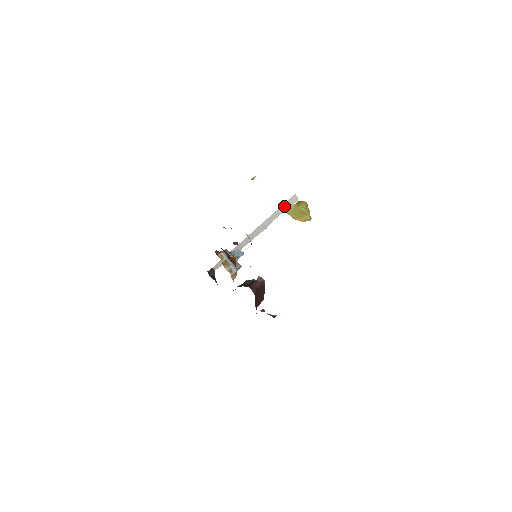
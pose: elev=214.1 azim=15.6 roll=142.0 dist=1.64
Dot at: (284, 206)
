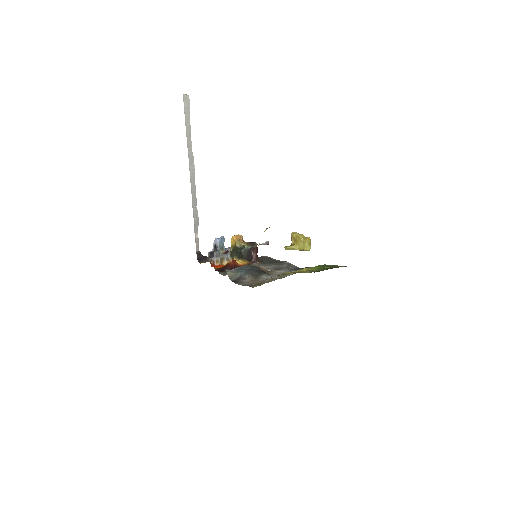
Dot at: (186, 122)
